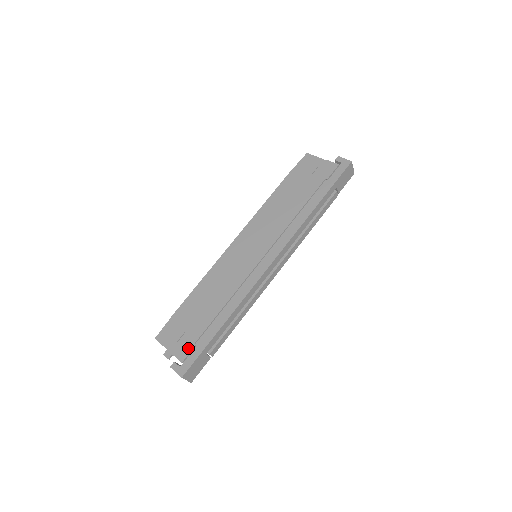
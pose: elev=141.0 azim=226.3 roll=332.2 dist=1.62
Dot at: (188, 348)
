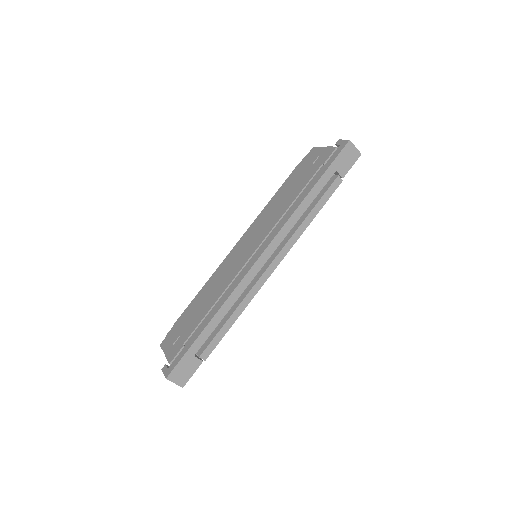
Dot at: (177, 349)
